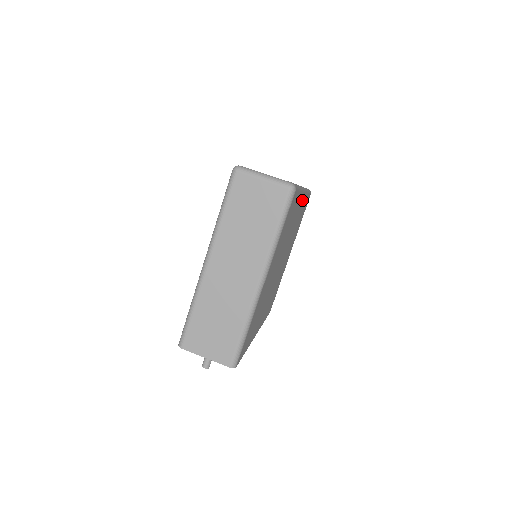
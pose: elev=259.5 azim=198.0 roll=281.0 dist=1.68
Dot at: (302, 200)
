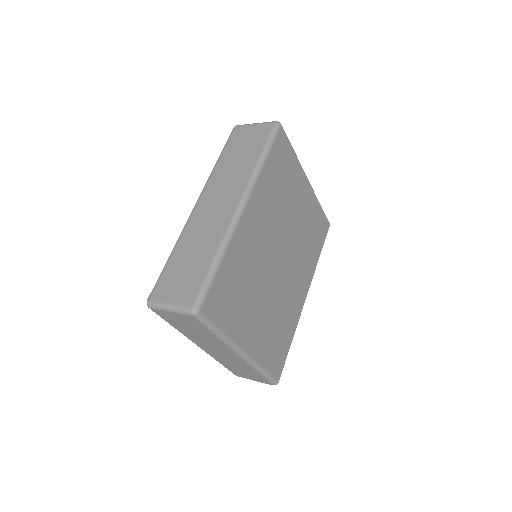
Dot at: (250, 211)
